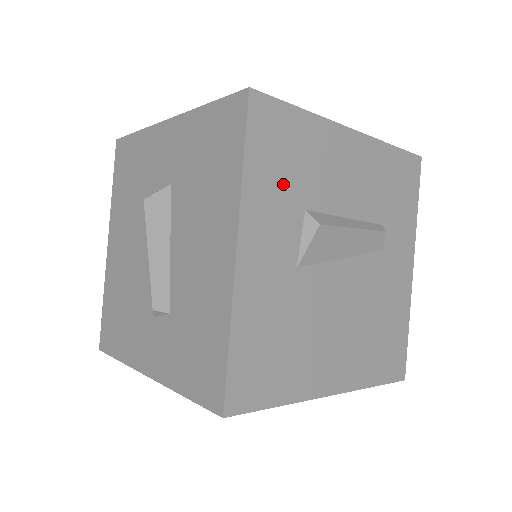
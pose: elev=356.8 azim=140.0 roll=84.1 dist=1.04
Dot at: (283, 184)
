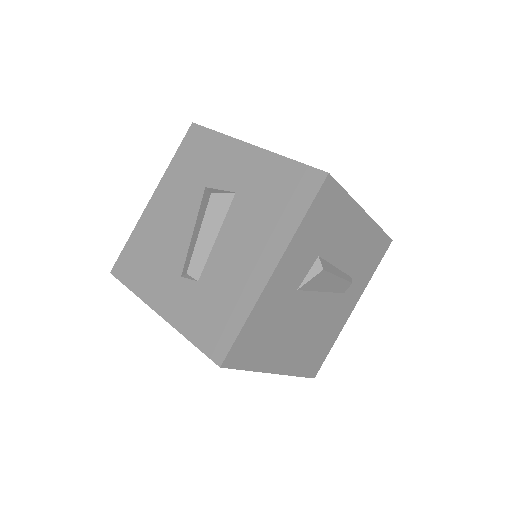
Dot at: (316, 237)
